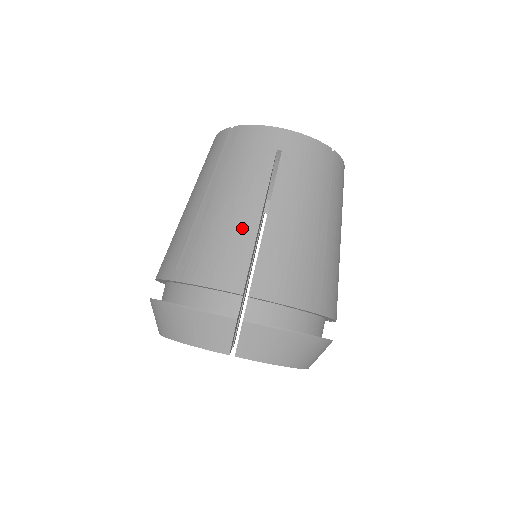
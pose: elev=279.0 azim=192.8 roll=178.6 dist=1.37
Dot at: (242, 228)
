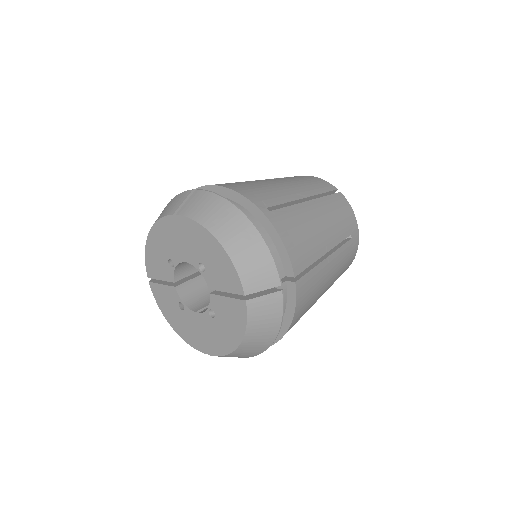
Dot at: occluded
